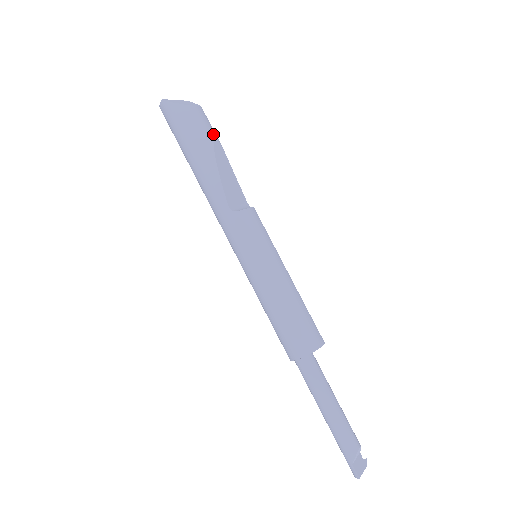
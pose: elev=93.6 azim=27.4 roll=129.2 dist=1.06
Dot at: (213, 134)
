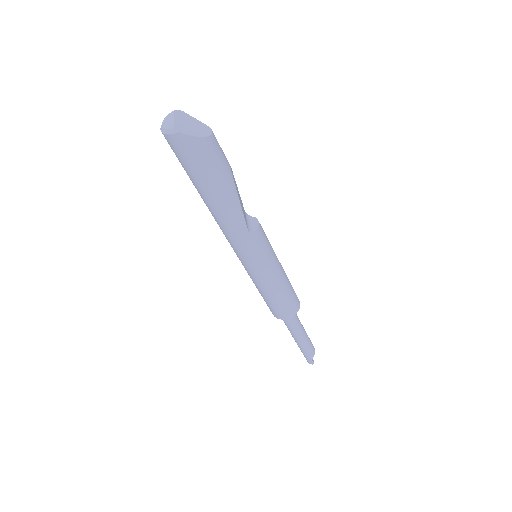
Dot at: occluded
